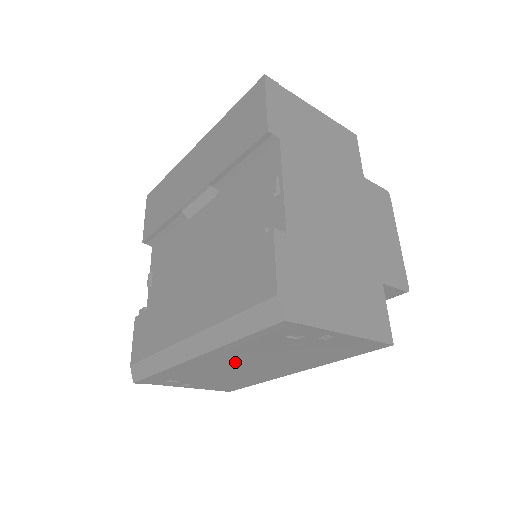
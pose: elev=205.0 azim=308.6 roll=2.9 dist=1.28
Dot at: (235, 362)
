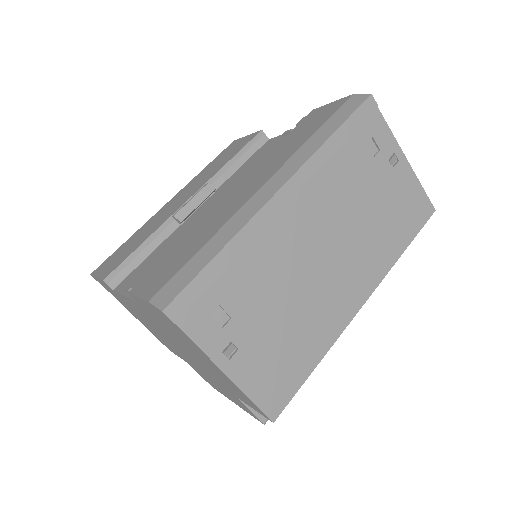
Dot at: (314, 228)
